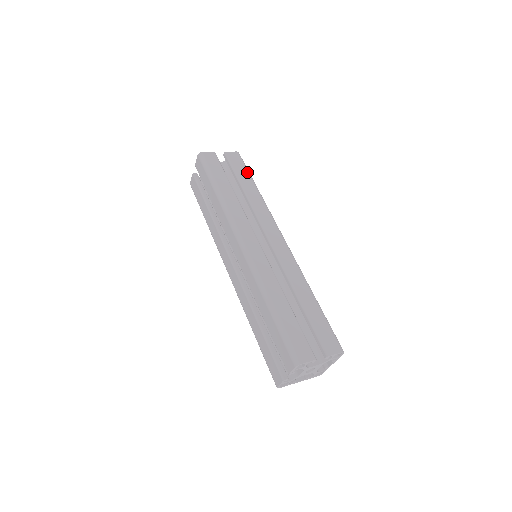
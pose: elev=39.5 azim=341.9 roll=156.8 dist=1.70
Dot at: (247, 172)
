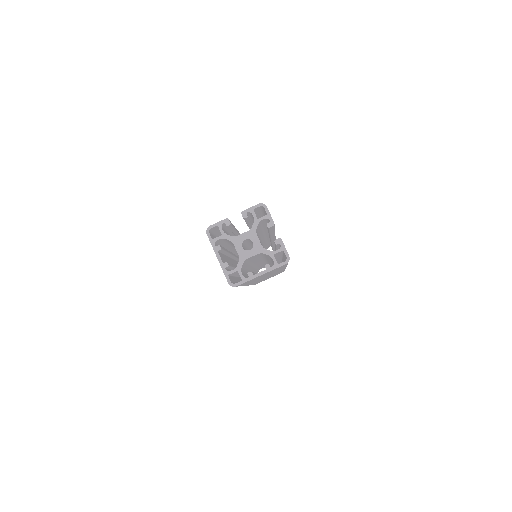
Dot at: occluded
